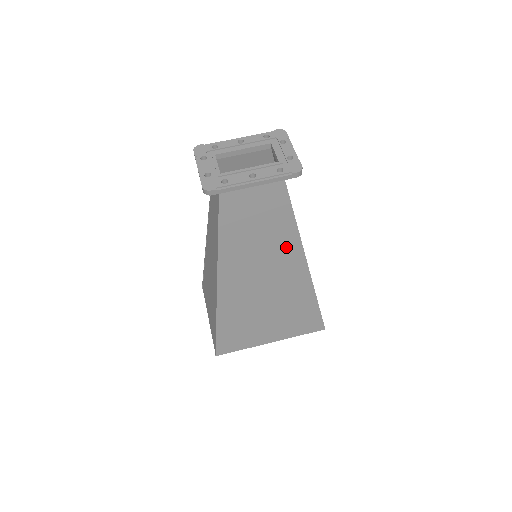
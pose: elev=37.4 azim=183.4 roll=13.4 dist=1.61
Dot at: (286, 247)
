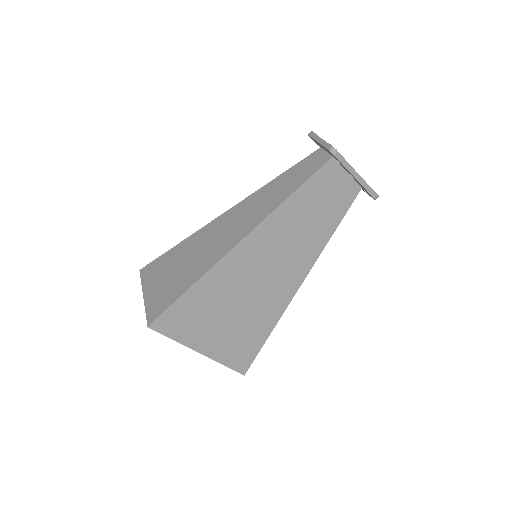
Dot at: (306, 255)
